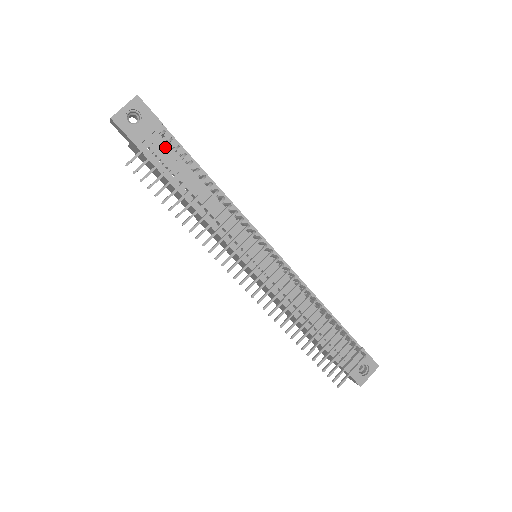
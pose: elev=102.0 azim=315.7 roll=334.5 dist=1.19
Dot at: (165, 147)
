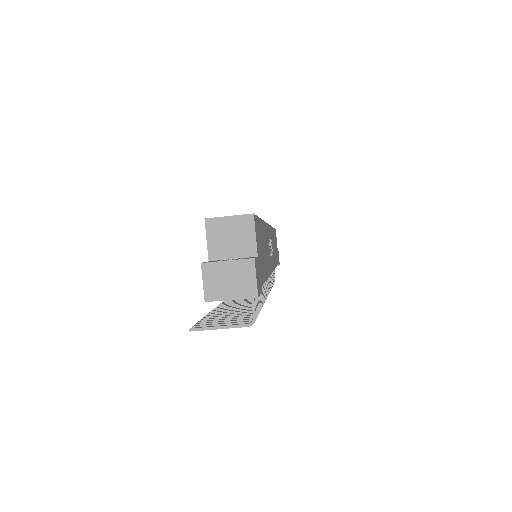
Dot at: occluded
